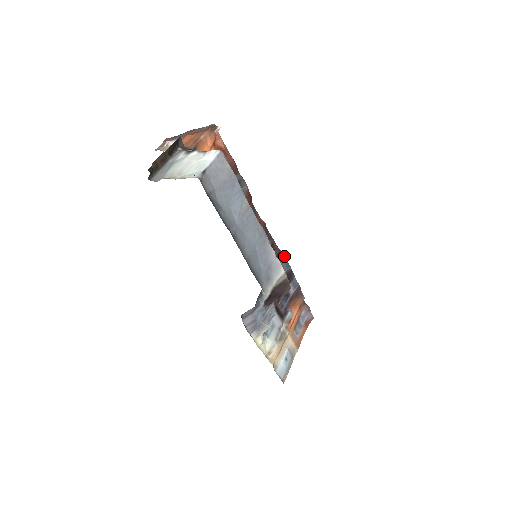
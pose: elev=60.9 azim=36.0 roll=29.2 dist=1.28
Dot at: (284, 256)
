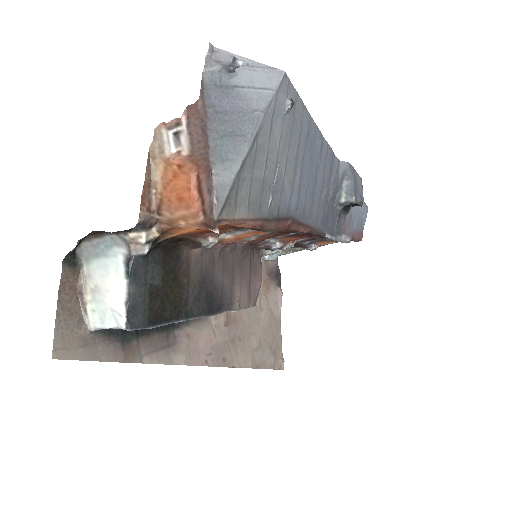
Dot at: (329, 237)
